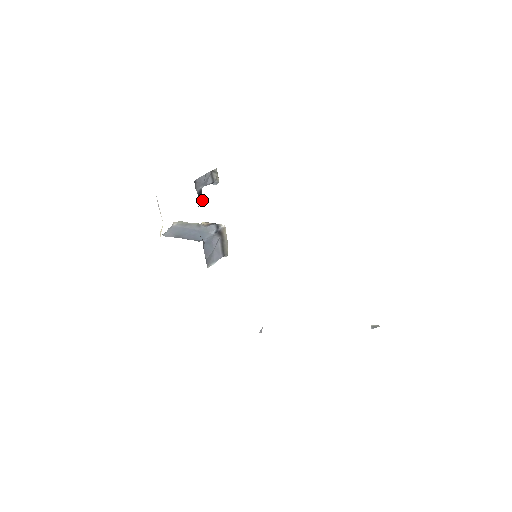
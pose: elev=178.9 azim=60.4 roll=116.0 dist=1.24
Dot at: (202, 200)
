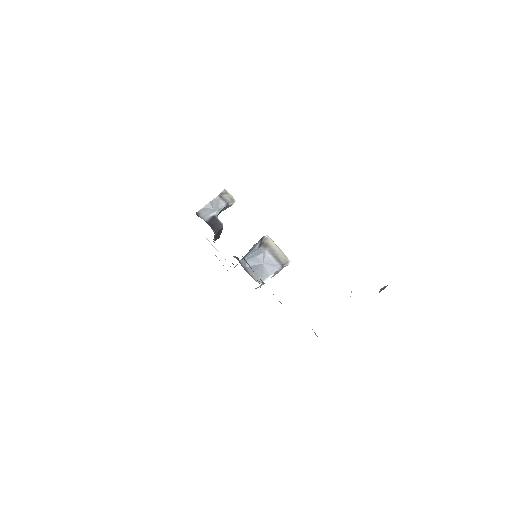
Dot at: (220, 224)
